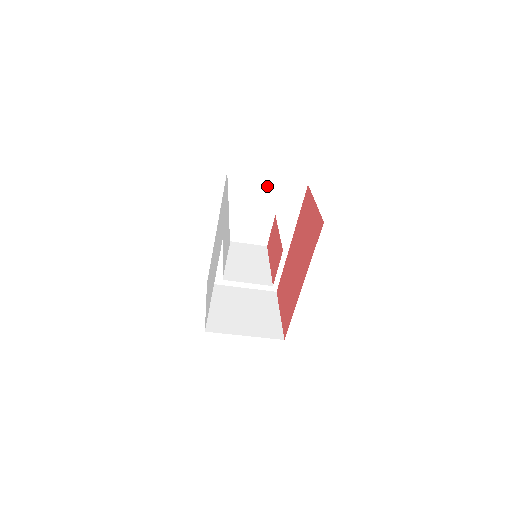
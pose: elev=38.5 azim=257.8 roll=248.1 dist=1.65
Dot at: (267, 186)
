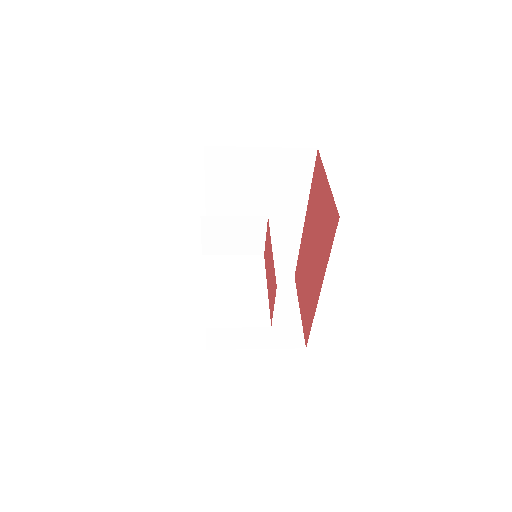
Dot at: (262, 157)
